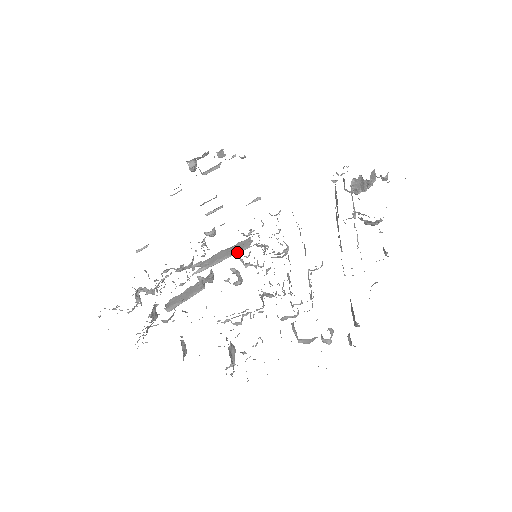
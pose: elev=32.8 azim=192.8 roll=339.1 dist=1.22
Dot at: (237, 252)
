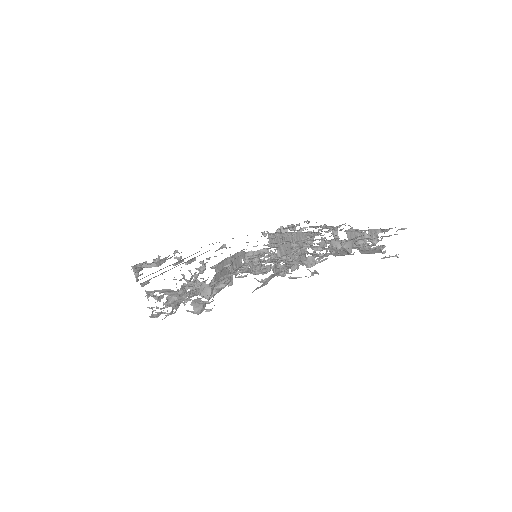
Dot at: (235, 267)
